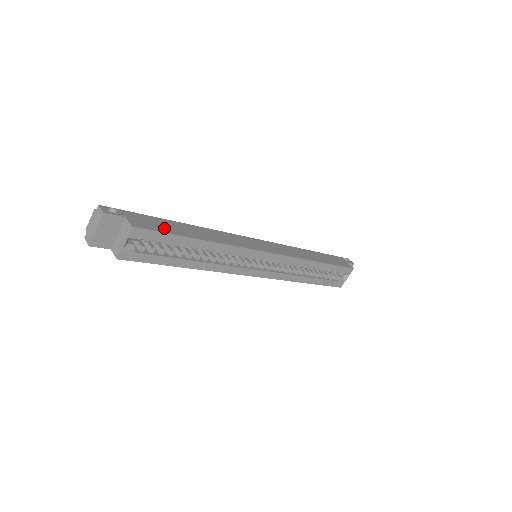
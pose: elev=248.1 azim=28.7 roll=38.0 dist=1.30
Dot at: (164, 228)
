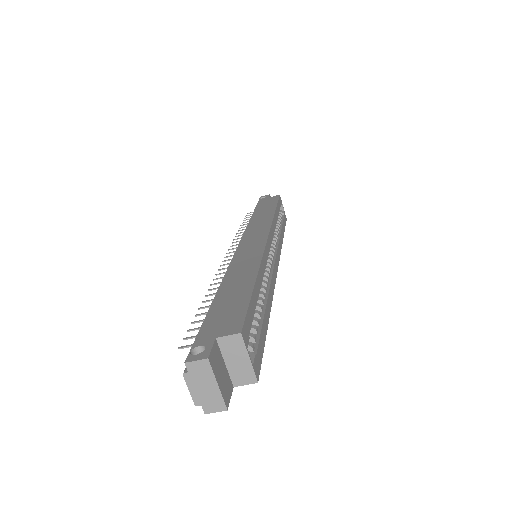
Dot at: (236, 306)
